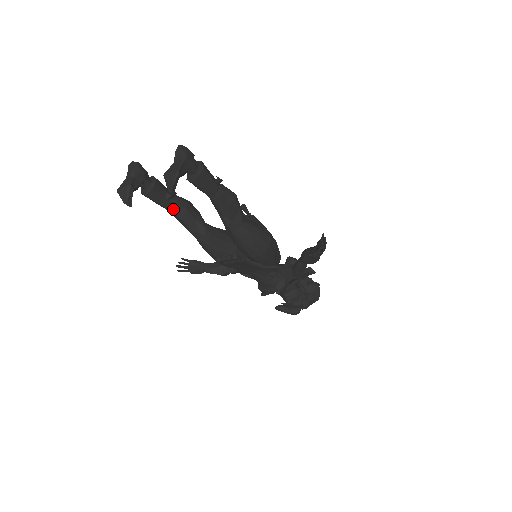
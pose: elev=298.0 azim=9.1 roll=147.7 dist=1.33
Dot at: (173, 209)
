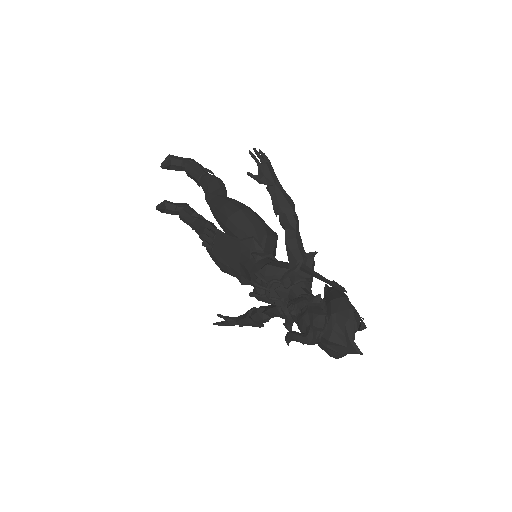
Dot at: (195, 223)
